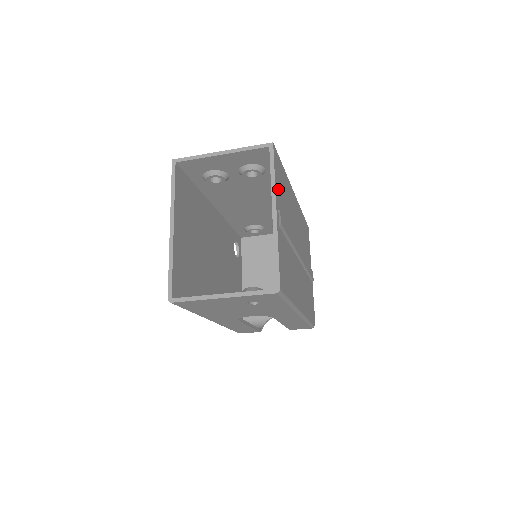
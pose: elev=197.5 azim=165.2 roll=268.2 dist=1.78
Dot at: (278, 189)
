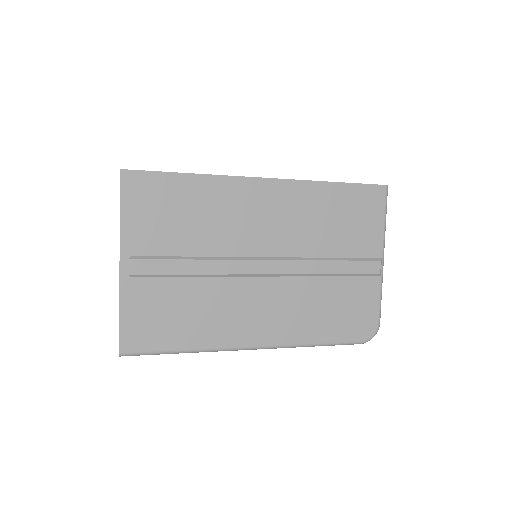
Dot at: (139, 225)
